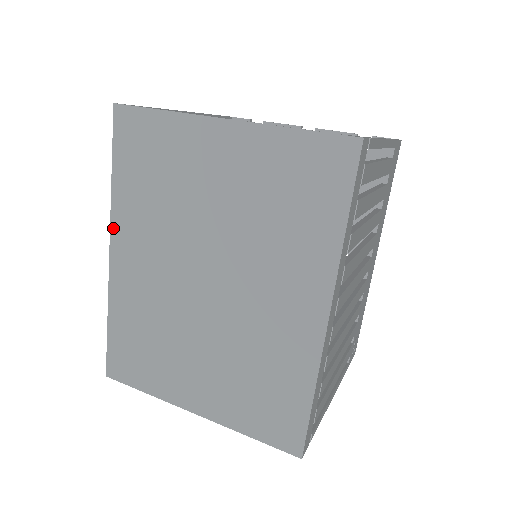
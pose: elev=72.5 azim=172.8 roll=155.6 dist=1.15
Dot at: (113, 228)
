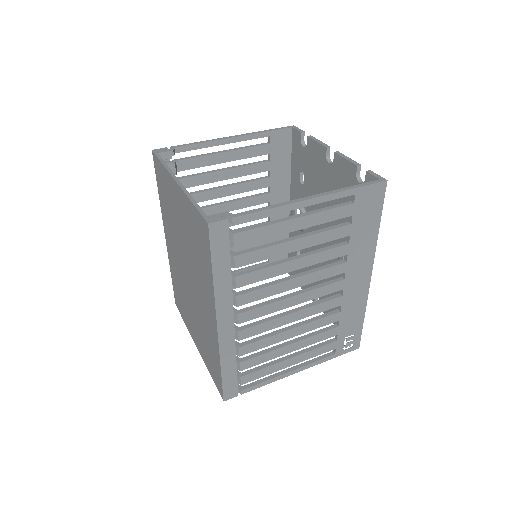
Dot at: (163, 223)
